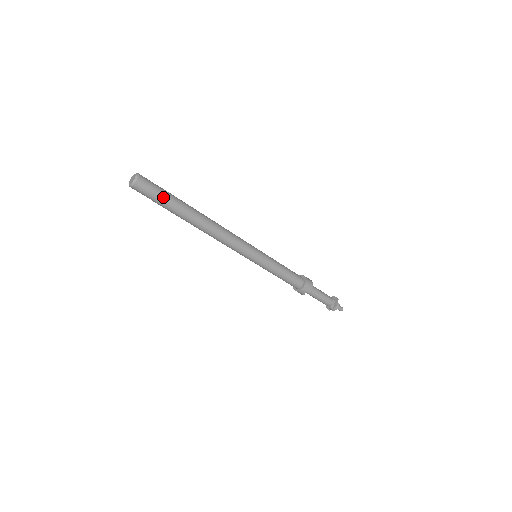
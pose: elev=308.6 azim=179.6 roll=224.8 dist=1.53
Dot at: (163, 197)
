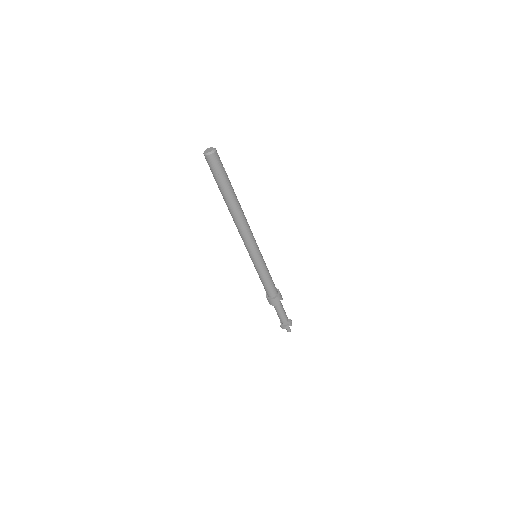
Dot at: (225, 171)
